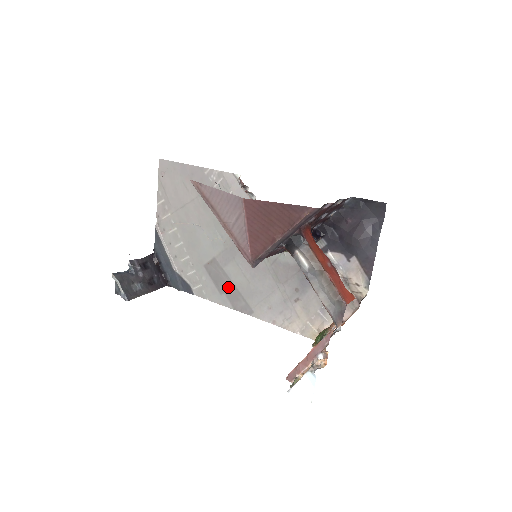
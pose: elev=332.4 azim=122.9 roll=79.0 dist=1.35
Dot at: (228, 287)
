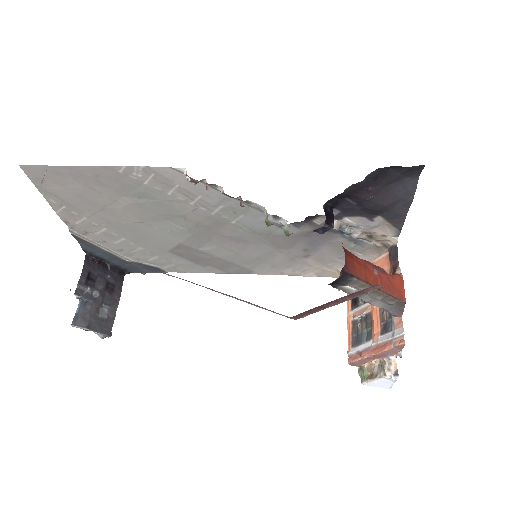
Dot at: (212, 261)
